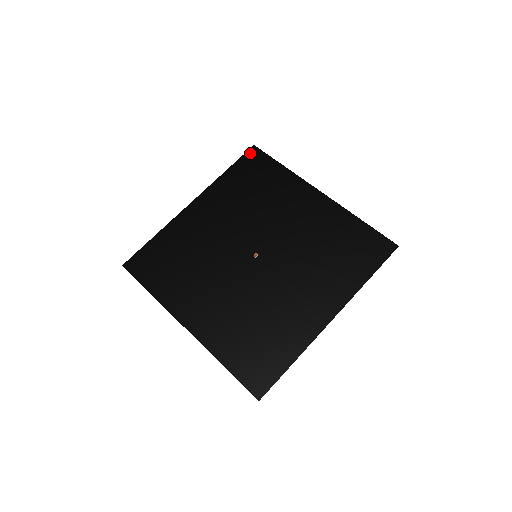
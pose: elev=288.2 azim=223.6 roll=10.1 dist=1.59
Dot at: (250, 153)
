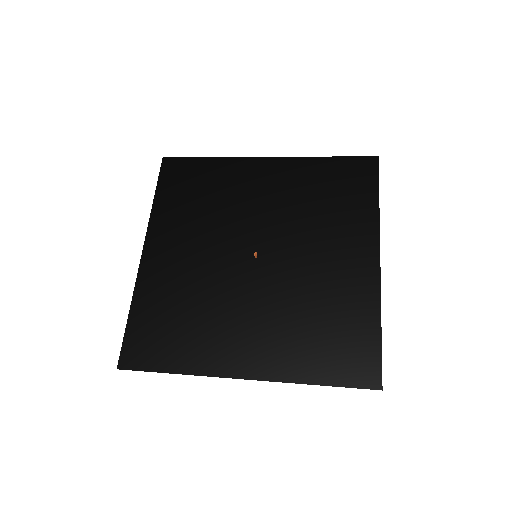
Dot at: (165, 167)
